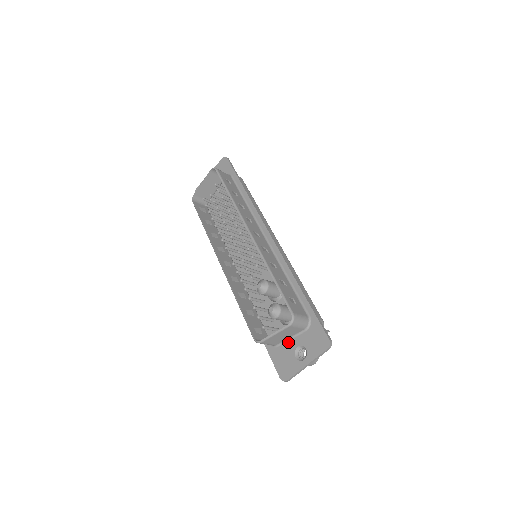
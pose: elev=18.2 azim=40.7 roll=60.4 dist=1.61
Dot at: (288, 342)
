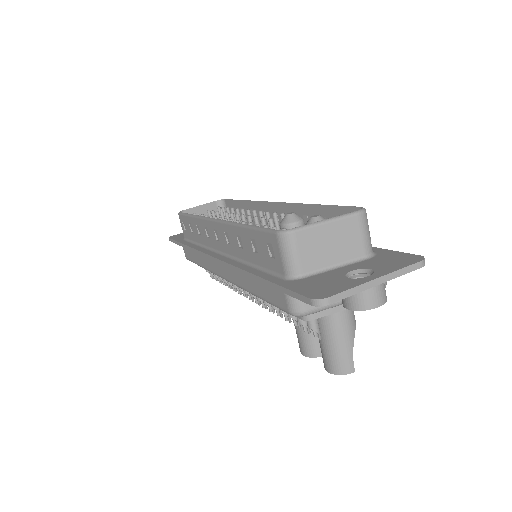
Dot at: (329, 271)
